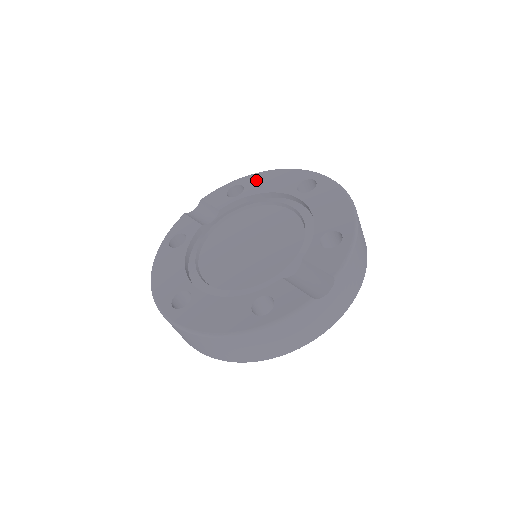
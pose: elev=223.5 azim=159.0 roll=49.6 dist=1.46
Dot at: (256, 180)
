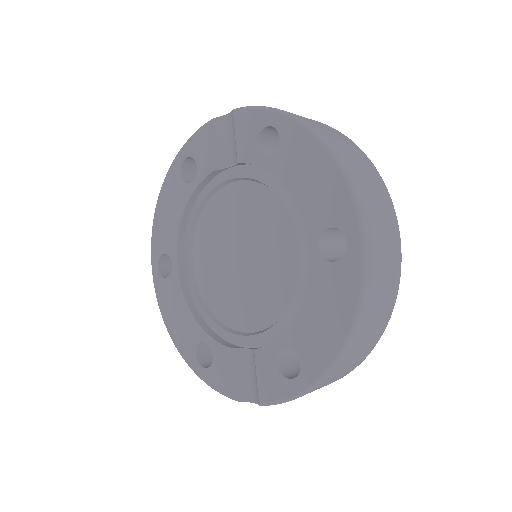
Dot at: (297, 148)
